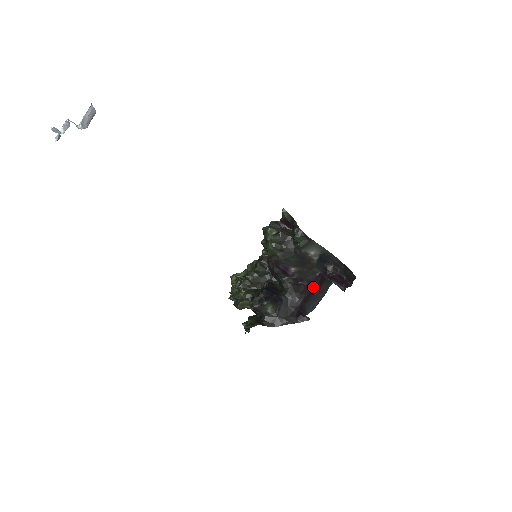
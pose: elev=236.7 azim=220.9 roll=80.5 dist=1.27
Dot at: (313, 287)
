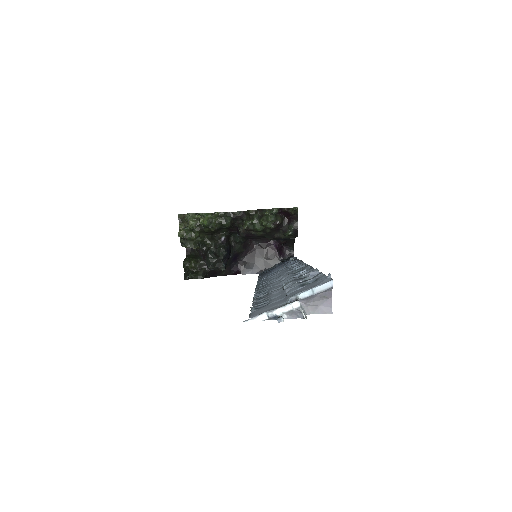
Dot at: (258, 249)
